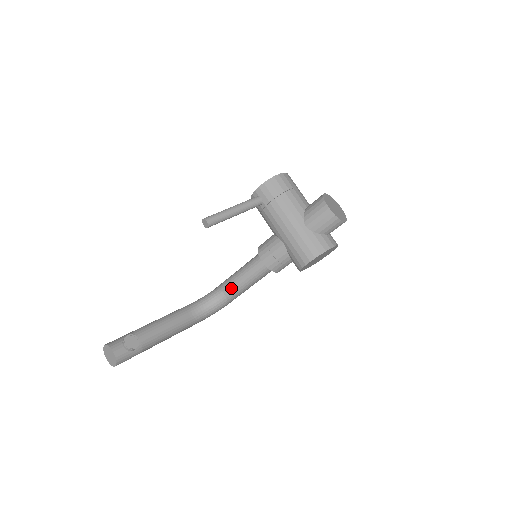
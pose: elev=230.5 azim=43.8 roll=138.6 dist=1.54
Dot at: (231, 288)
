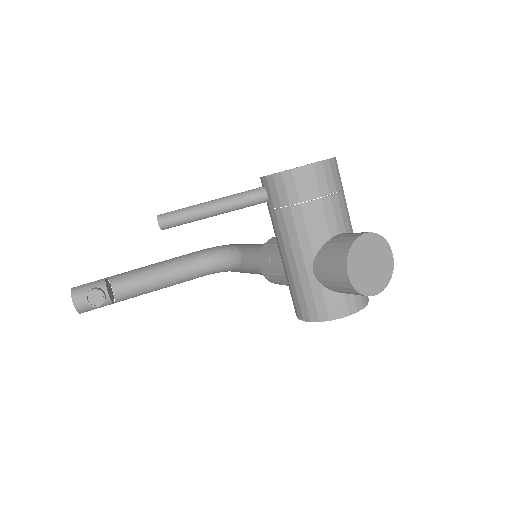
Dot at: (246, 251)
